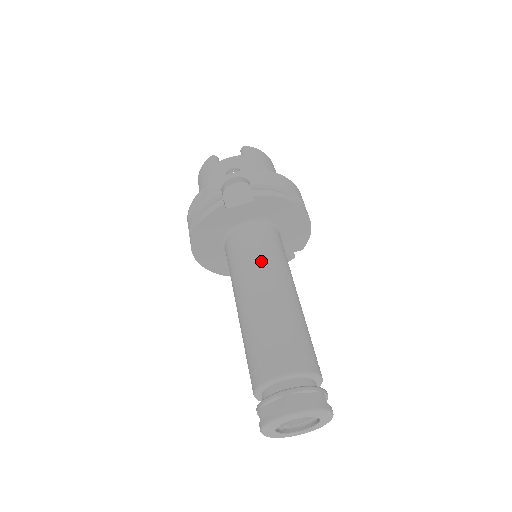
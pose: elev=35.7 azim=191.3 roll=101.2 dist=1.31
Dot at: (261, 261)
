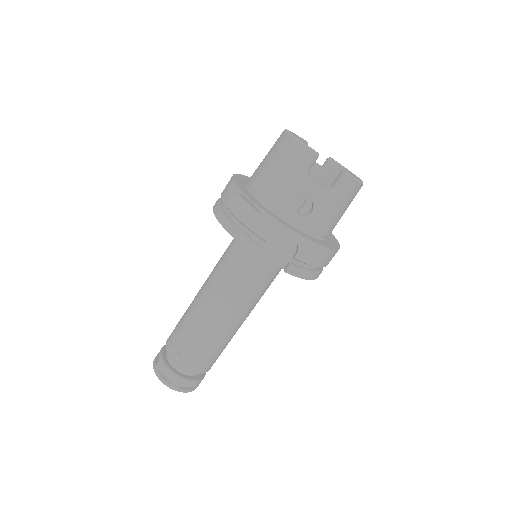
Dot at: (245, 293)
